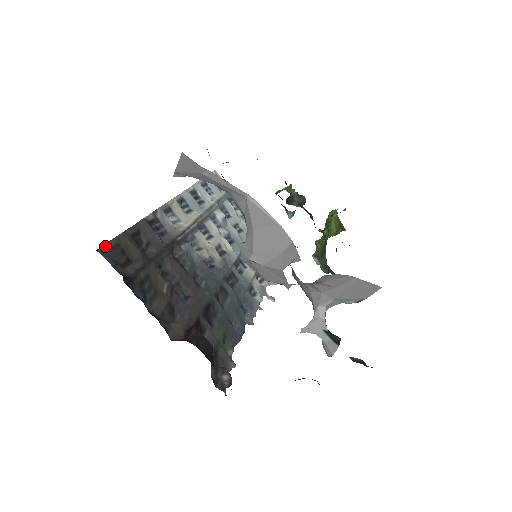
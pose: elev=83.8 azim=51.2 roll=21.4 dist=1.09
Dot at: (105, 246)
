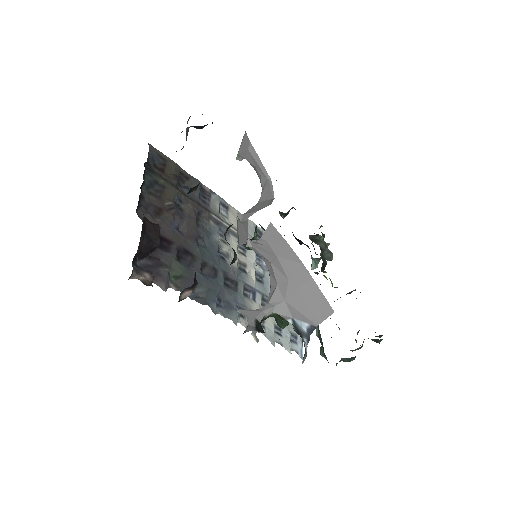
Dot at: (156, 150)
